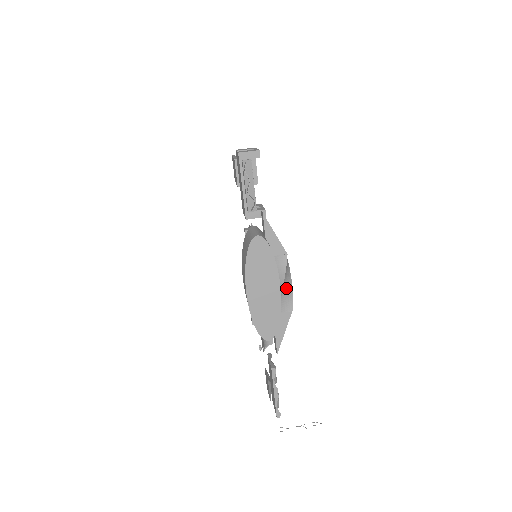
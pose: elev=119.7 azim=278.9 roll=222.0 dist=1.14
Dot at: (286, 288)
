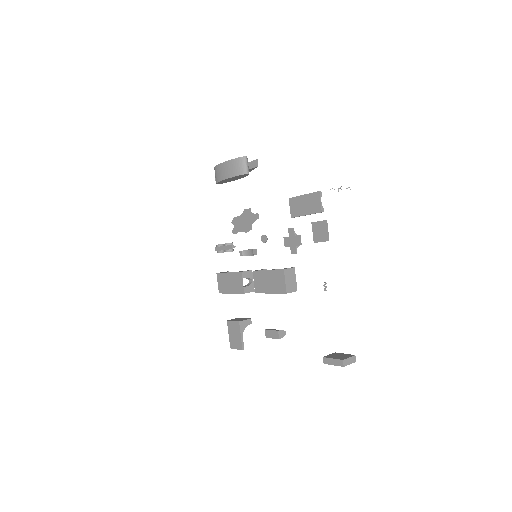
Dot at: occluded
